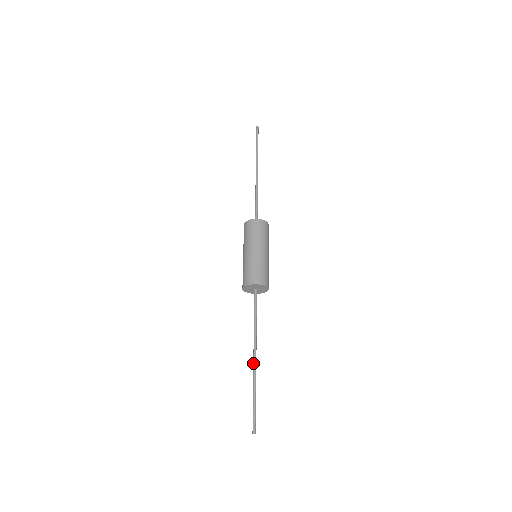
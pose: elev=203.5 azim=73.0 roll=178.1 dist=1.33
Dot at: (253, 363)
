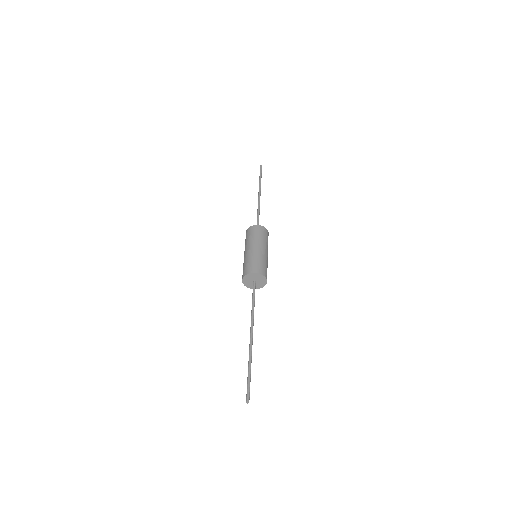
Dot at: occluded
